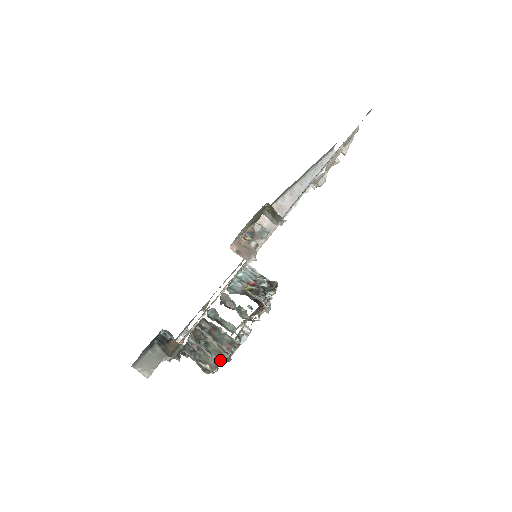
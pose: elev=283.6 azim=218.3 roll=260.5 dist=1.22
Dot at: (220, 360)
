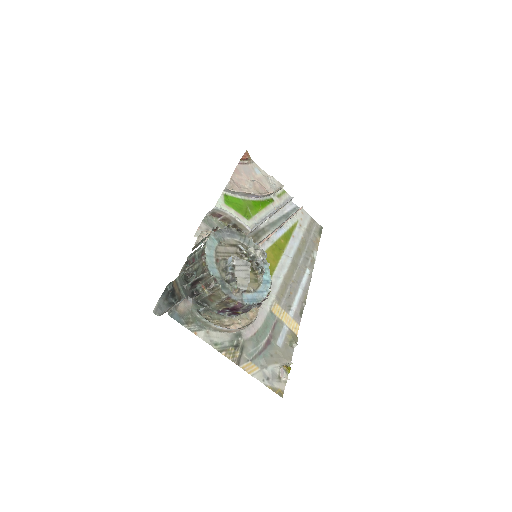
Dot at: (205, 266)
